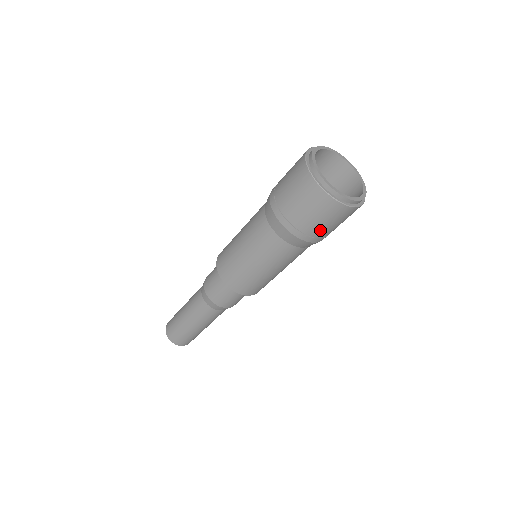
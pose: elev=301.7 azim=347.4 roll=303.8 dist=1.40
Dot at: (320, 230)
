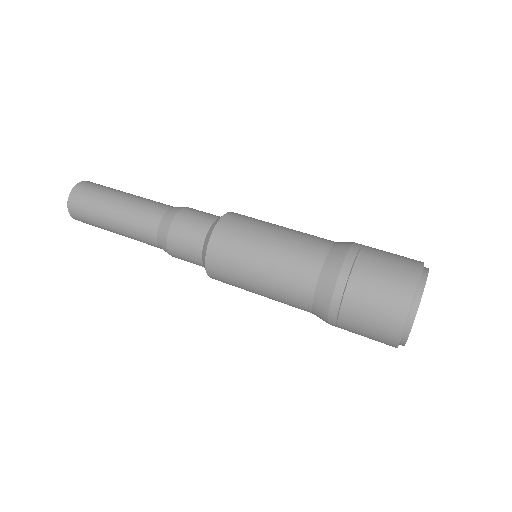
Dot at: occluded
